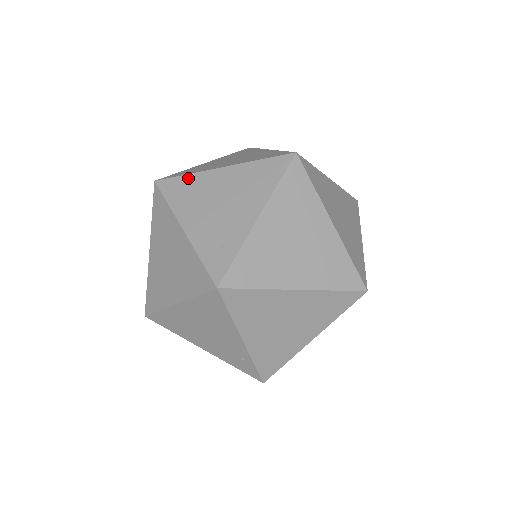
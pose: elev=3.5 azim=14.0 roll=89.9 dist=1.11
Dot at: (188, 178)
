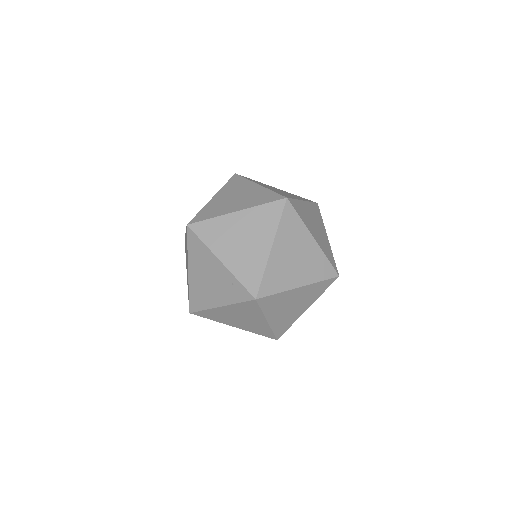
Dot at: occluded
